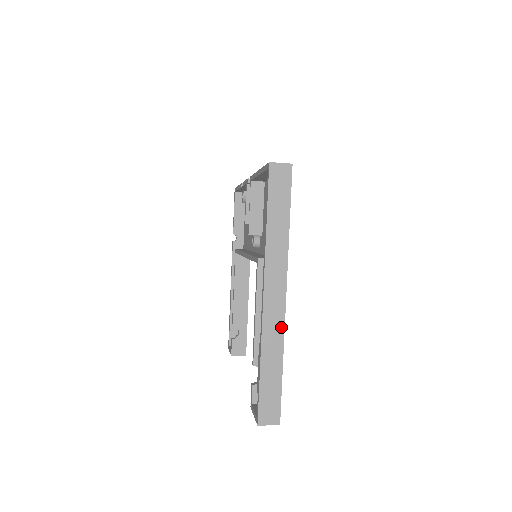
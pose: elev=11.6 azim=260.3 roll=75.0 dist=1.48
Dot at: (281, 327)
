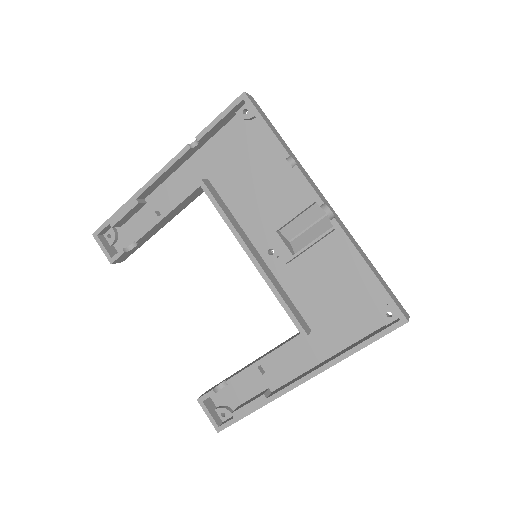
Dot at: occluded
